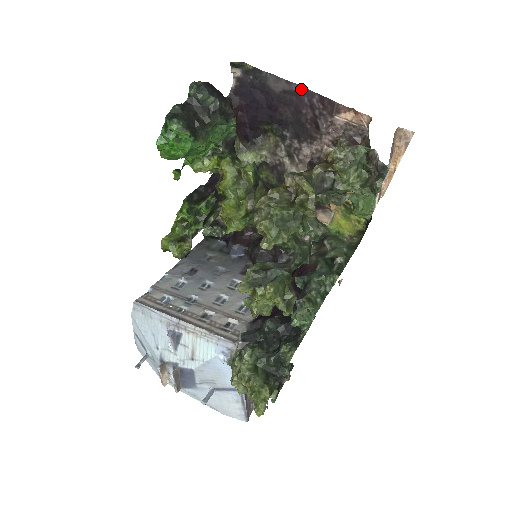
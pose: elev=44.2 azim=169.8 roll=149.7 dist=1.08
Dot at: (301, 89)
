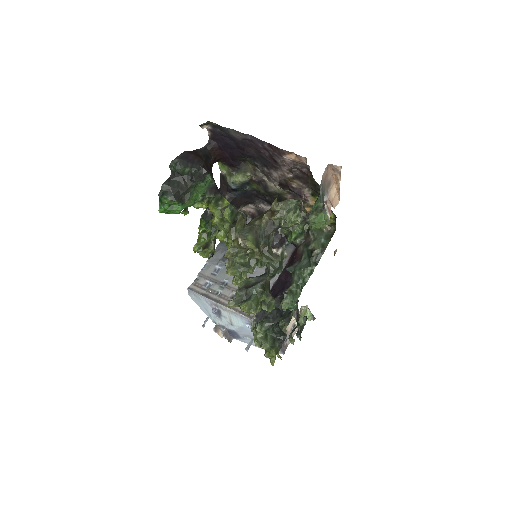
Dot at: (254, 138)
